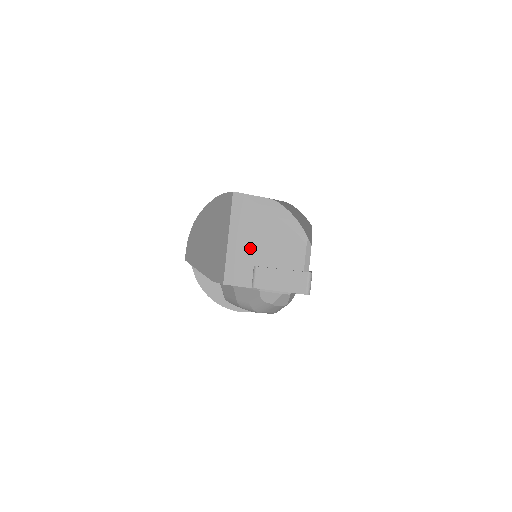
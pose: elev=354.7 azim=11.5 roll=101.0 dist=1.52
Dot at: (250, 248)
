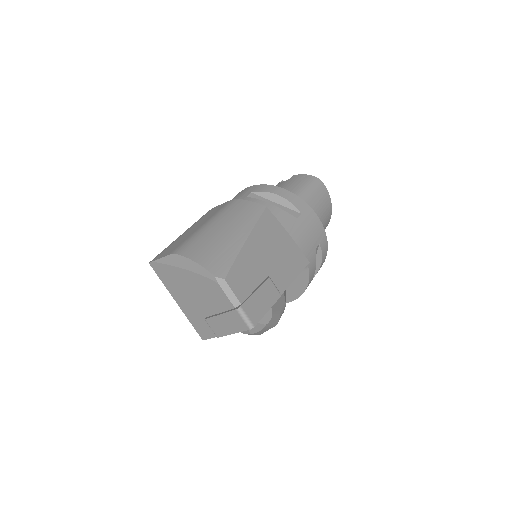
Dot at: (192, 304)
